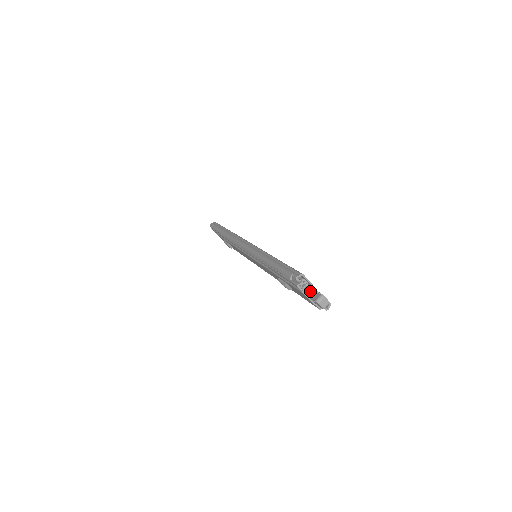
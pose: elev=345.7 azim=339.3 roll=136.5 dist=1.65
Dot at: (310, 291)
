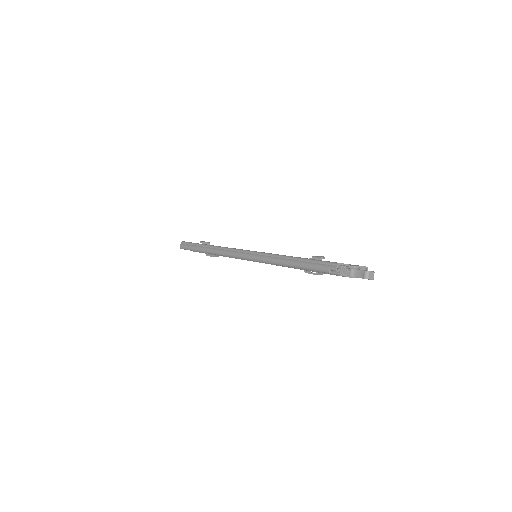
Dot at: (352, 272)
